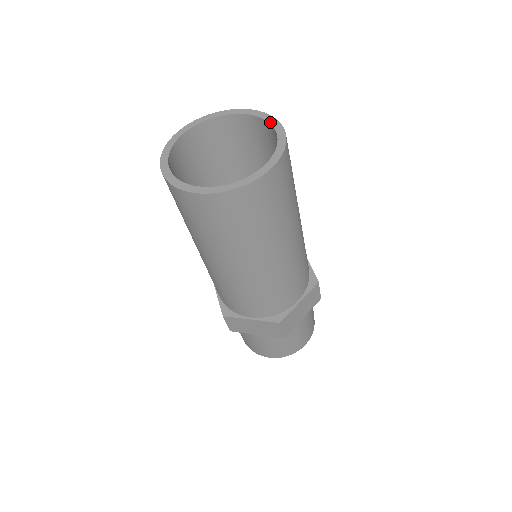
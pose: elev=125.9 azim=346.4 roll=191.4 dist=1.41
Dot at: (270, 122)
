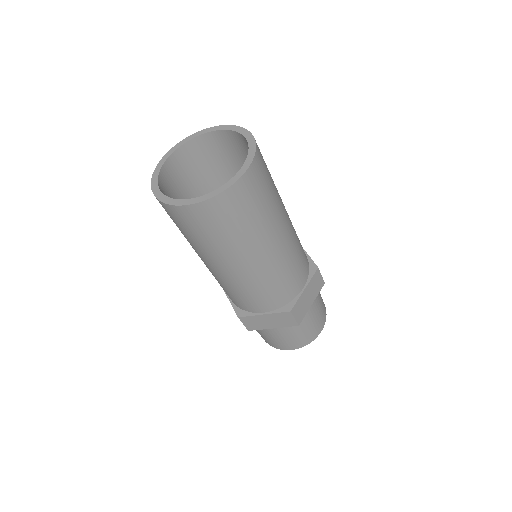
Dot at: (246, 161)
